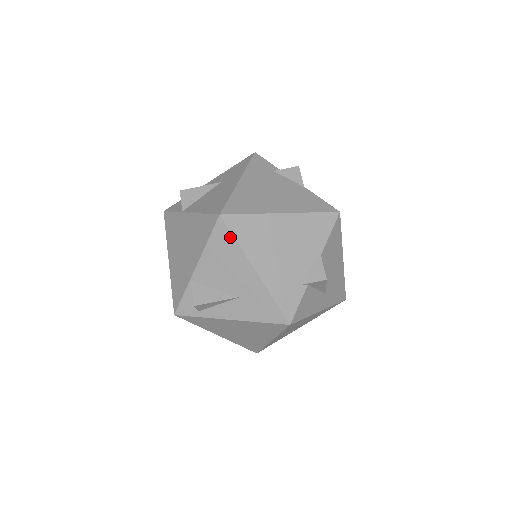
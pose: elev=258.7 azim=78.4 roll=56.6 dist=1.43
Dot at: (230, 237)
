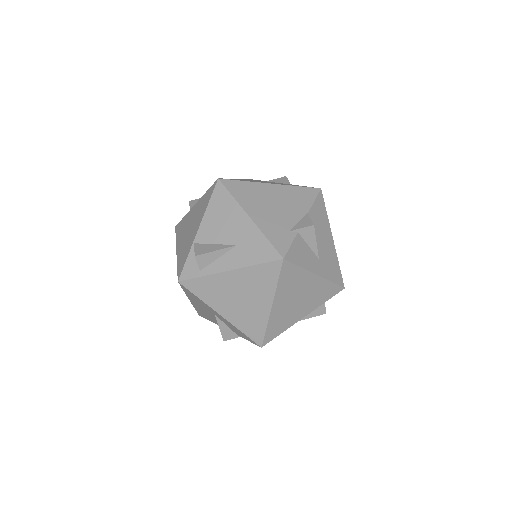
Dot at: (227, 194)
